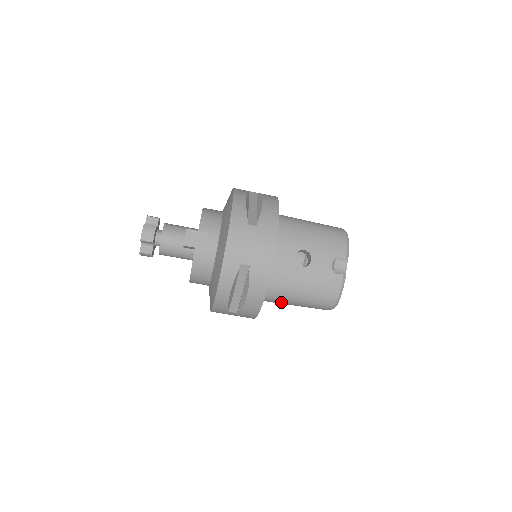
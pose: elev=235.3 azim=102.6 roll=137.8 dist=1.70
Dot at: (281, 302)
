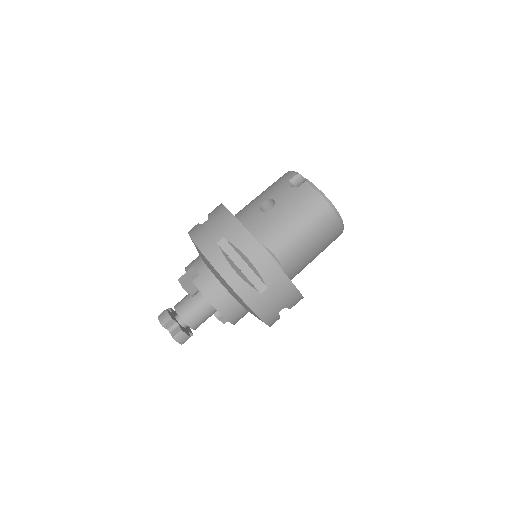
Dot at: (294, 249)
